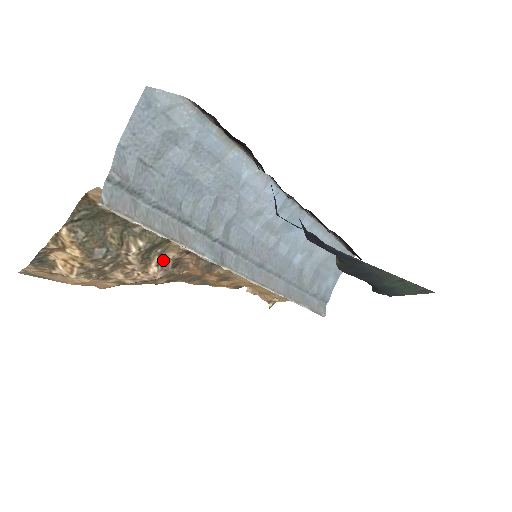
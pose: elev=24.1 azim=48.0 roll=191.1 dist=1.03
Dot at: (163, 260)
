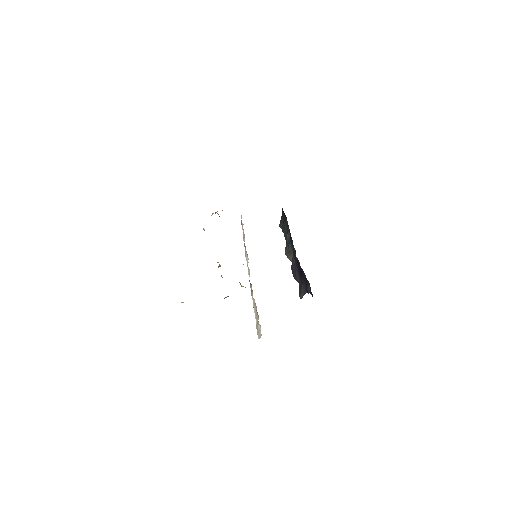
Dot at: occluded
